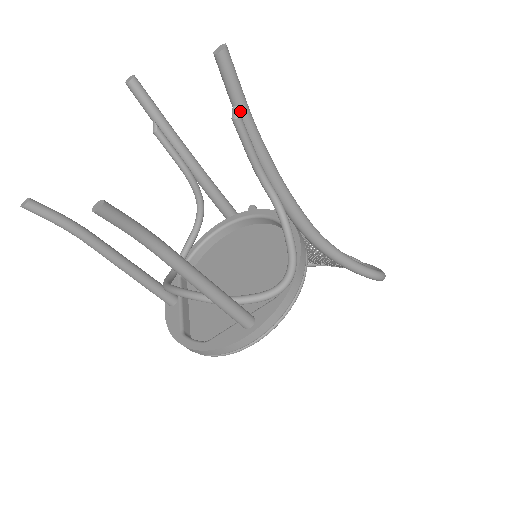
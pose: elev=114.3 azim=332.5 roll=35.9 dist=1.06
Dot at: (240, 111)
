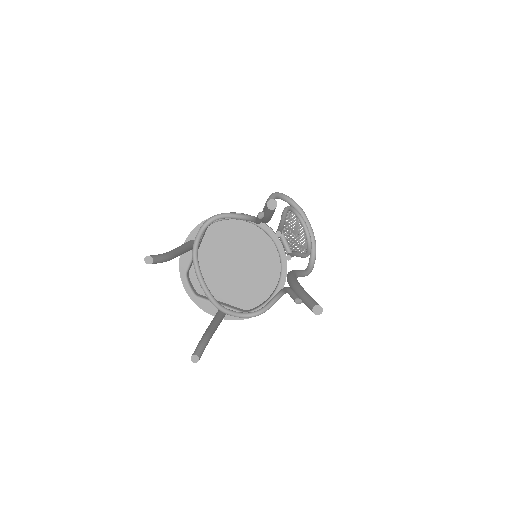
Dot at: occluded
